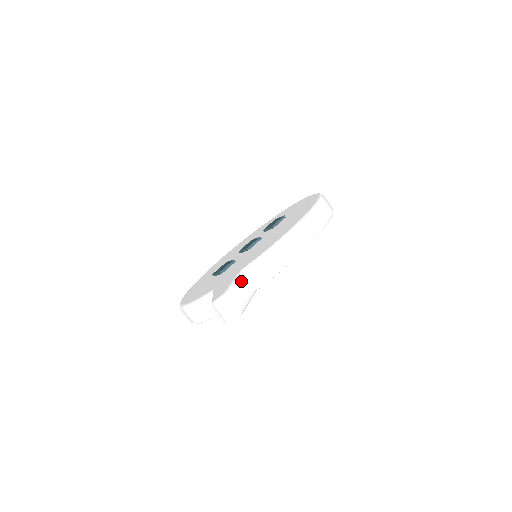
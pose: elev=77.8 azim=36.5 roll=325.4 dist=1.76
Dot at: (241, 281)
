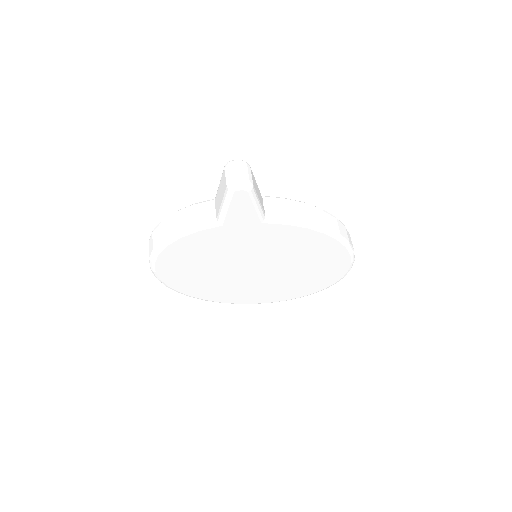
Dot at: occluded
